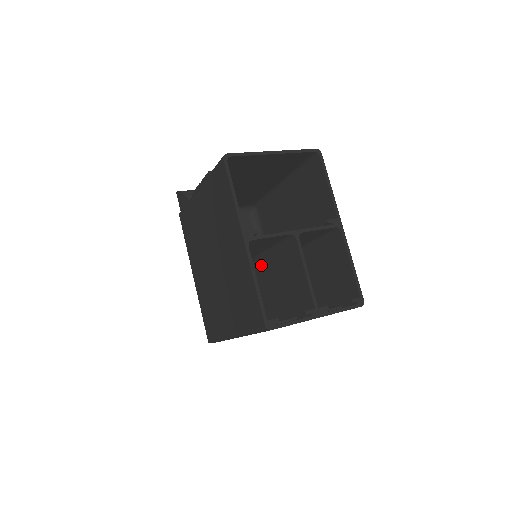
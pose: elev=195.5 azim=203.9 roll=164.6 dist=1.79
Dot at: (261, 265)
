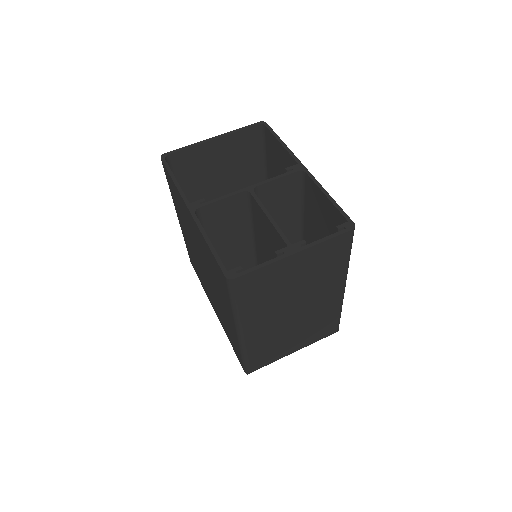
Dot at: (259, 259)
